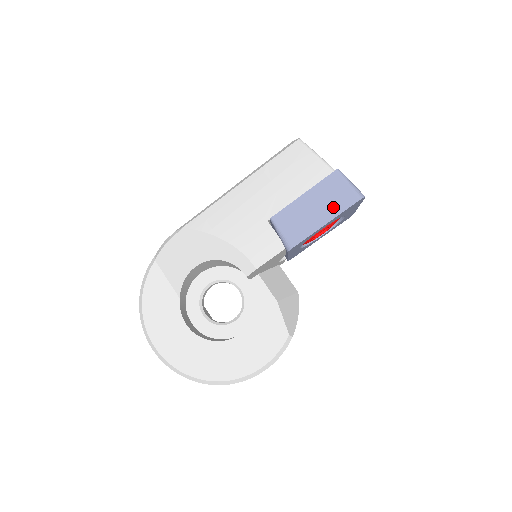
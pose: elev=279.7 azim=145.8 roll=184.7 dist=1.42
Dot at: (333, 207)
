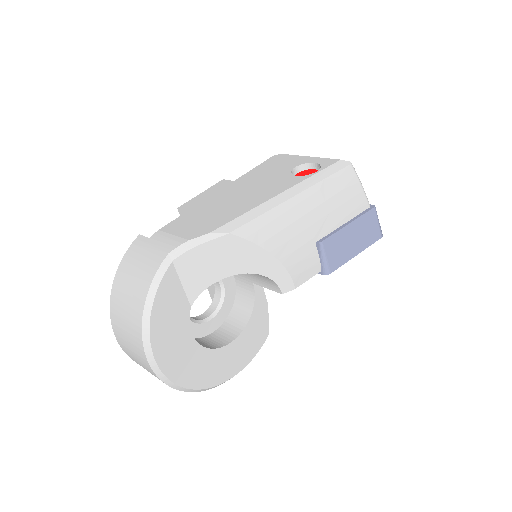
Dot at: (365, 240)
